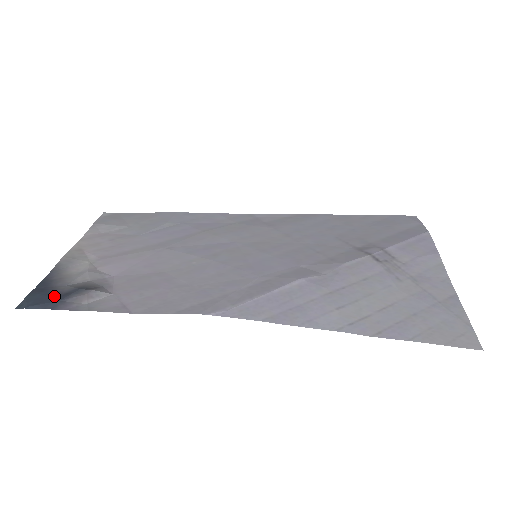
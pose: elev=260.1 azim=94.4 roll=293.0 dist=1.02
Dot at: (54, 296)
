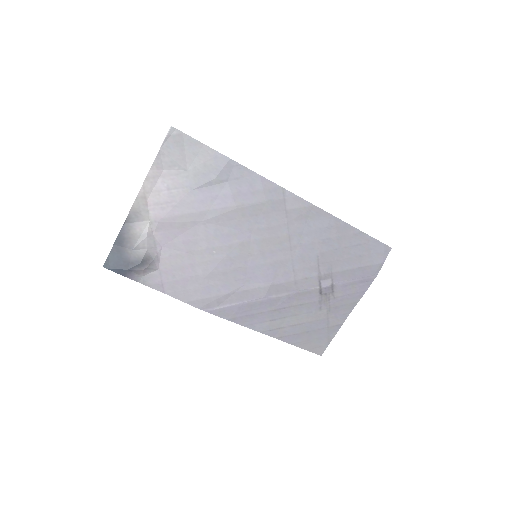
Dot at: (125, 262)
